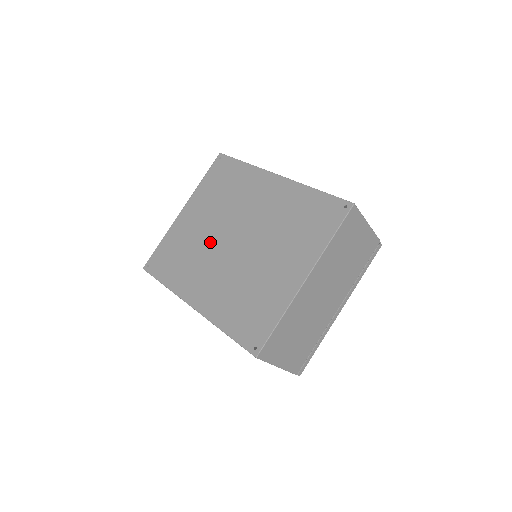
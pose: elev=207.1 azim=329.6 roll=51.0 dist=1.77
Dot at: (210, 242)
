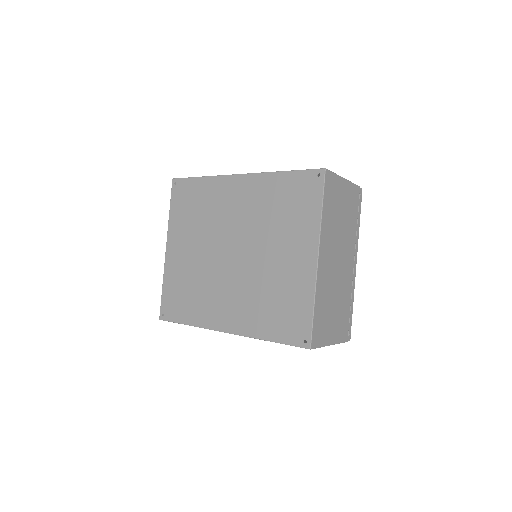
Dot at: (210, 266)
